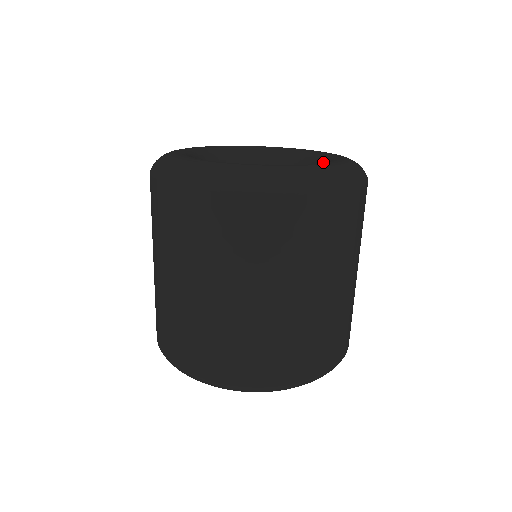
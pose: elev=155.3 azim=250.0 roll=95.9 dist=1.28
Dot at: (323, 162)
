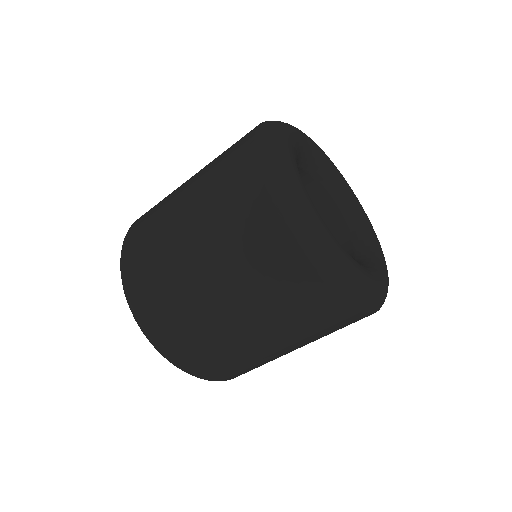
Dot at: (370, 260)
